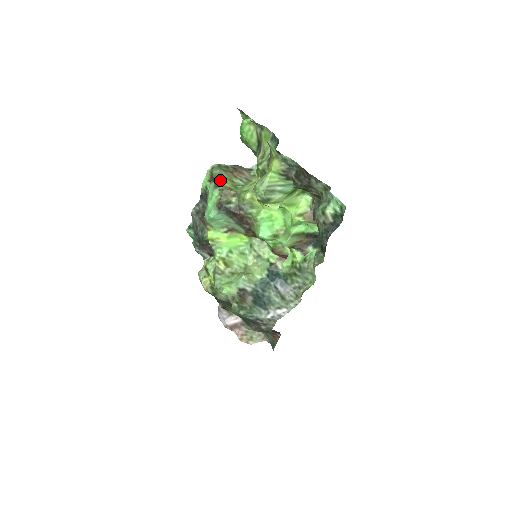
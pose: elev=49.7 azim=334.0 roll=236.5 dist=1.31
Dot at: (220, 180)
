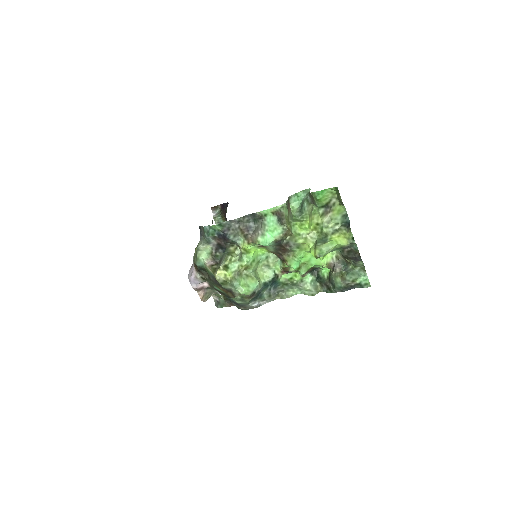
Dot at: occluded
